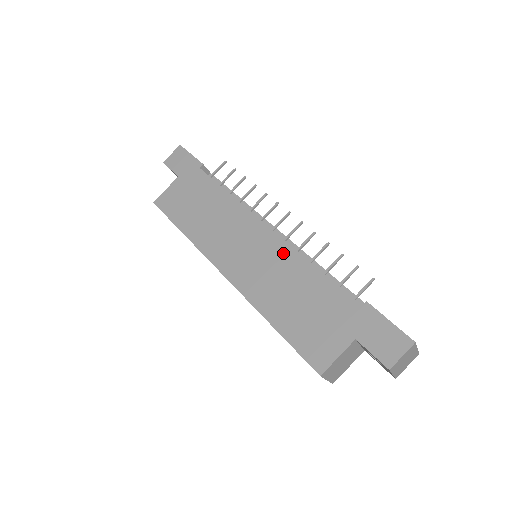
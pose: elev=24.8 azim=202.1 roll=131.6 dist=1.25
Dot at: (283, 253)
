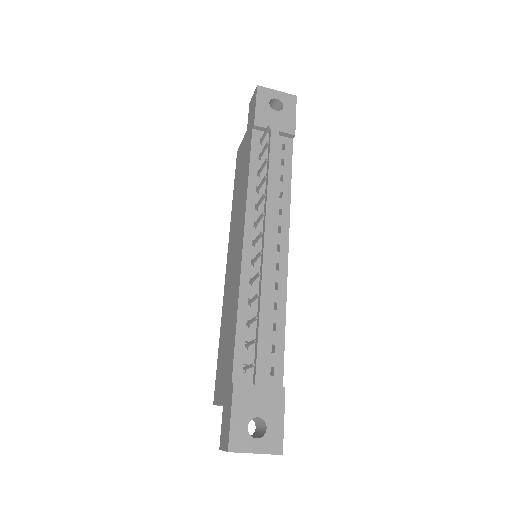
Dot at: (237, 280)
